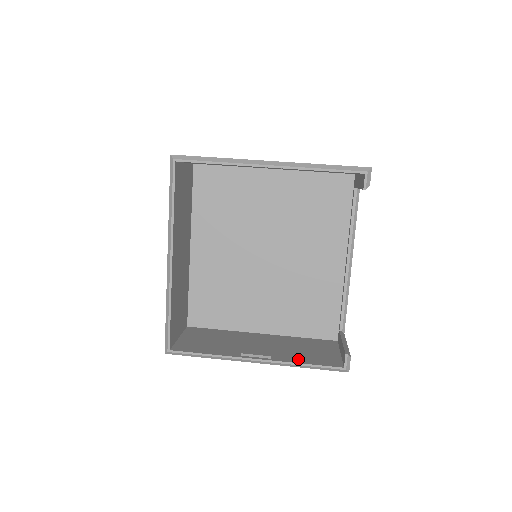
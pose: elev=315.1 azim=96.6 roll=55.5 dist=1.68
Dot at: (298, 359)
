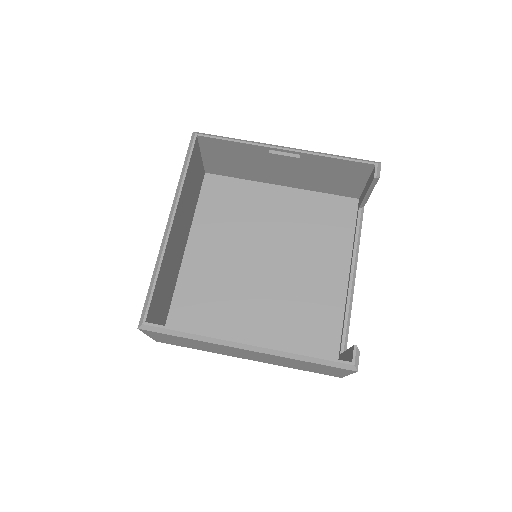
Dot at: occluded
